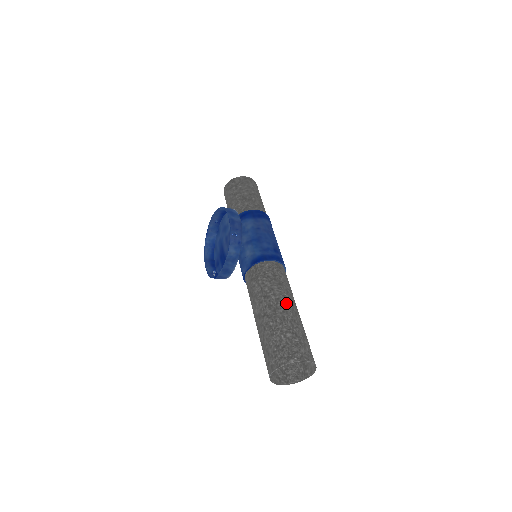
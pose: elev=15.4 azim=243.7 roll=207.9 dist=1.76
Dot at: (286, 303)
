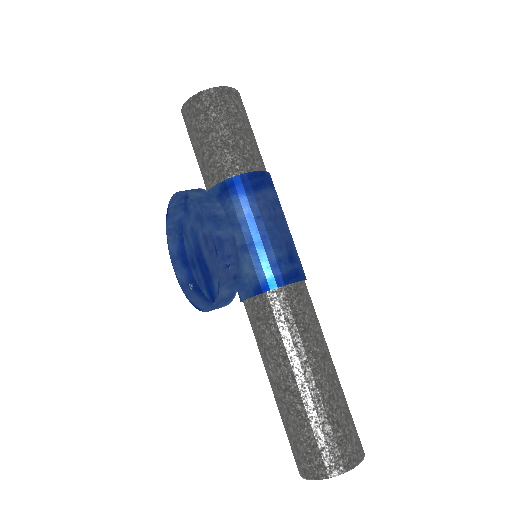
Dot at: (318, 367)
